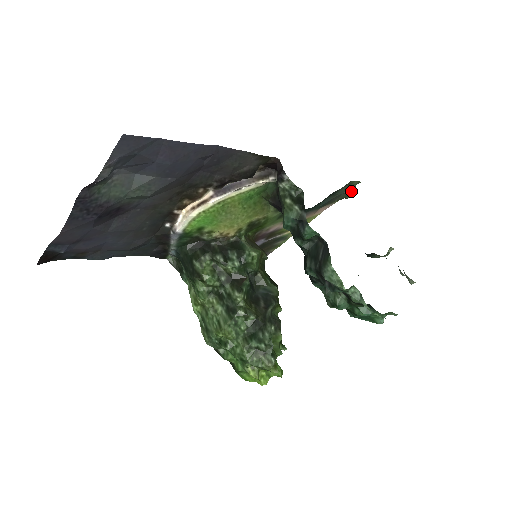
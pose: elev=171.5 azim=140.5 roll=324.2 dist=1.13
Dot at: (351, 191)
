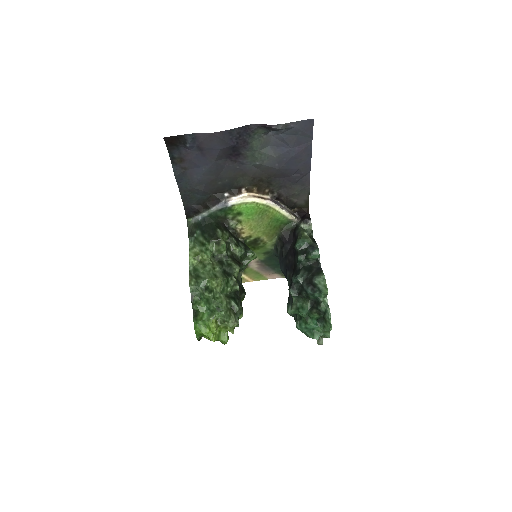
Dot at: occluded
